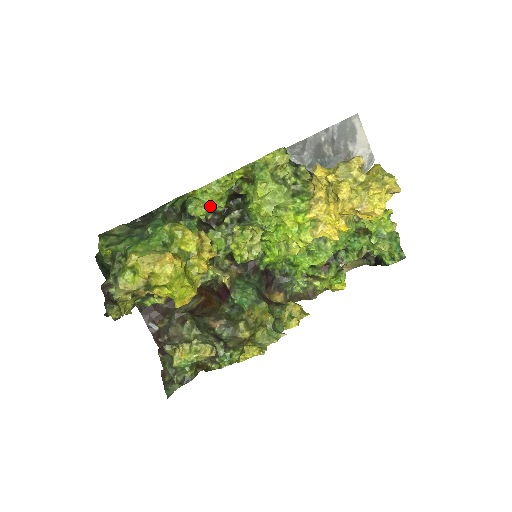
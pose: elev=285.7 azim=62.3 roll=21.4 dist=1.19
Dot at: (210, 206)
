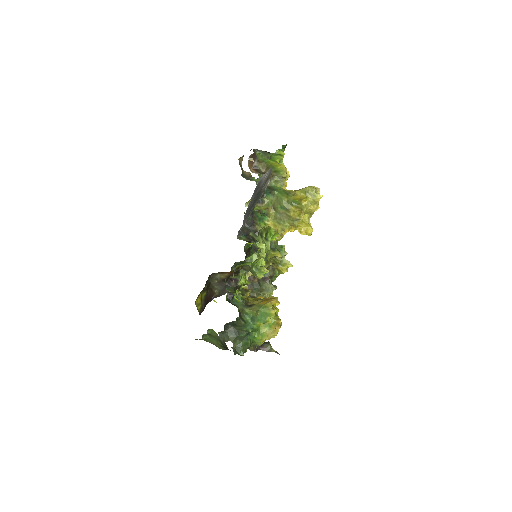
Dot at: occluded
